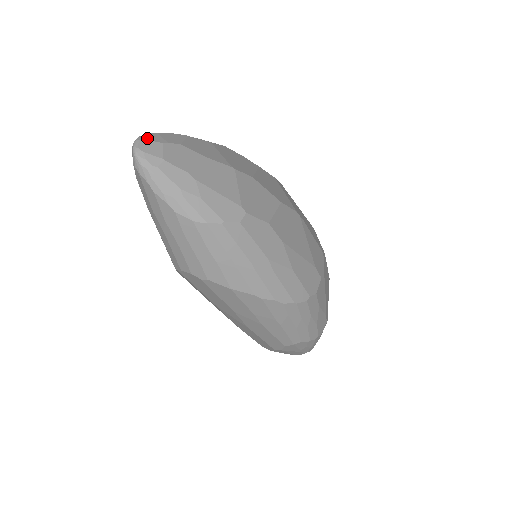
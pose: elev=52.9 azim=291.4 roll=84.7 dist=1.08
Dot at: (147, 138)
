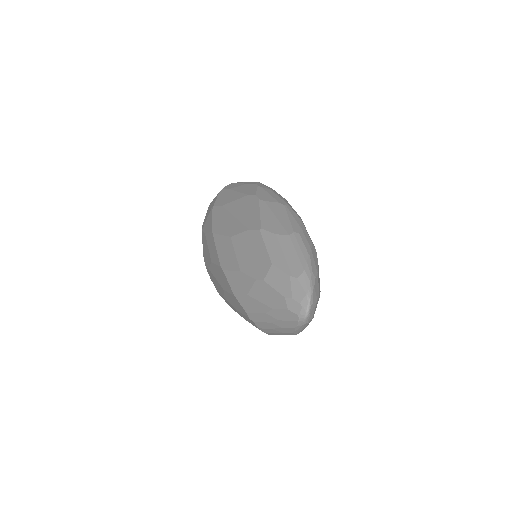
Dot at: (313, 301)
